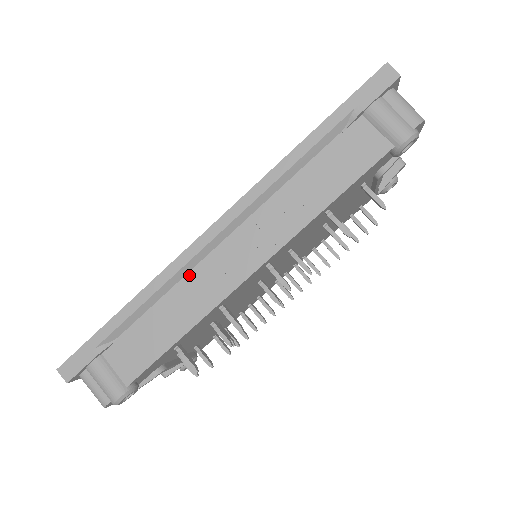
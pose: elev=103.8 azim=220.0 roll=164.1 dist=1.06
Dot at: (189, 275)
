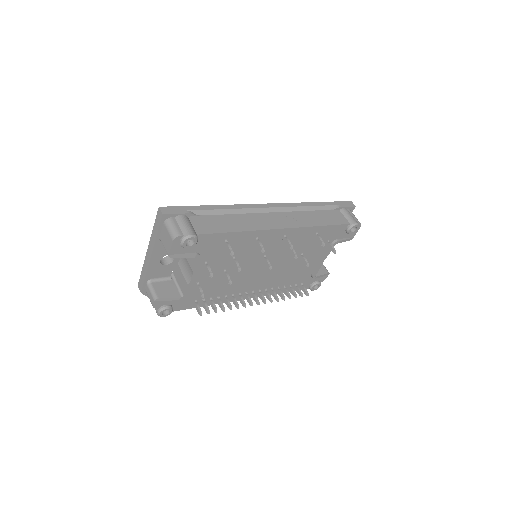
Dot at: (250, 214)
